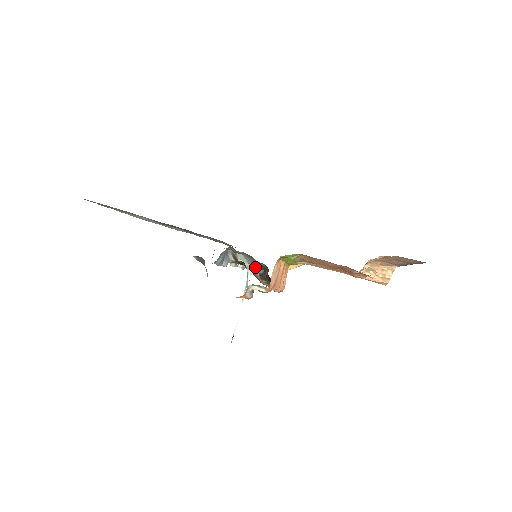
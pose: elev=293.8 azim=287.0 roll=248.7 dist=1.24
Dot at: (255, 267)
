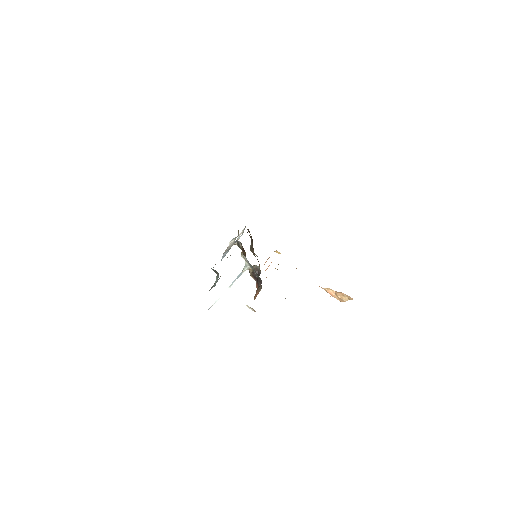
Dot at: (252, 266)
